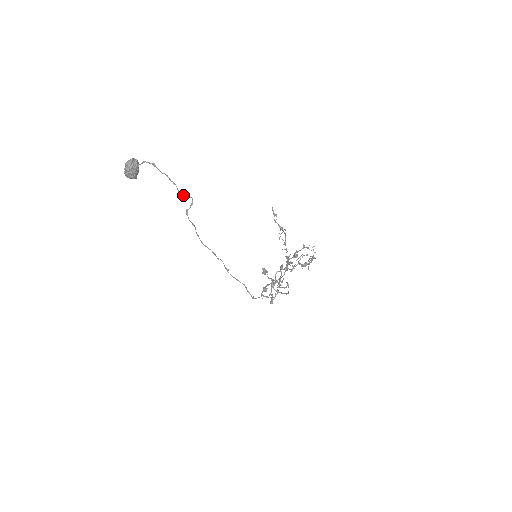
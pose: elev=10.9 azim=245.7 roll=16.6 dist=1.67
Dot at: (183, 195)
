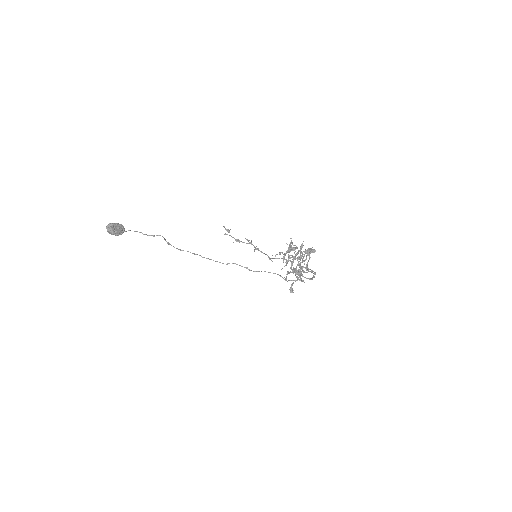
Dot at: (154, 236)
